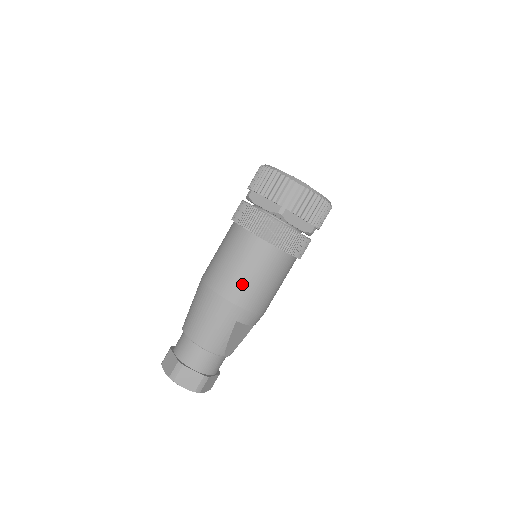
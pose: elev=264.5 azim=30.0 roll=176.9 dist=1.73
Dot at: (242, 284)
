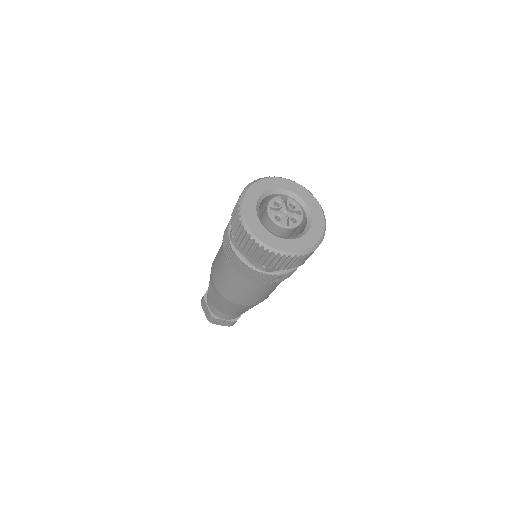
Dot at: occluded
